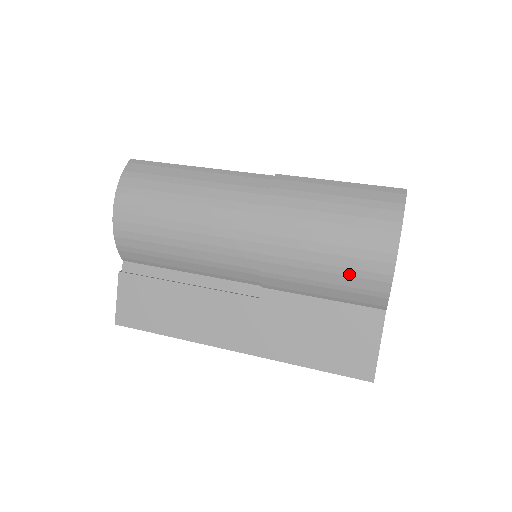
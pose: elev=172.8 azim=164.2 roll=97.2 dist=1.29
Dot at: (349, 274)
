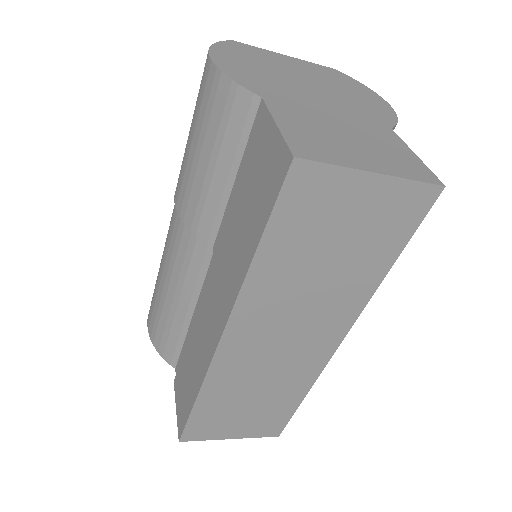
Dot at: (207, 124)
